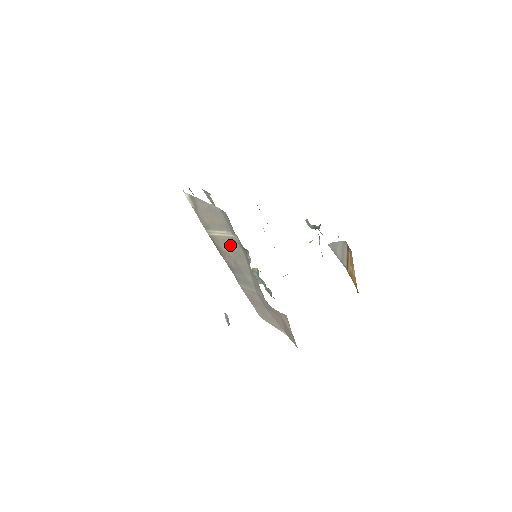
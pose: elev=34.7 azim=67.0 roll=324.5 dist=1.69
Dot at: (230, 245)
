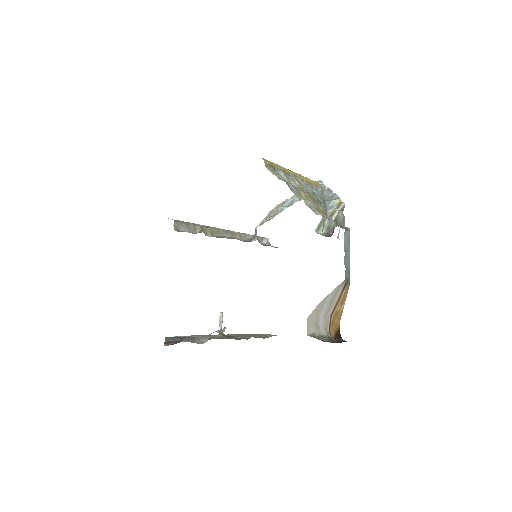
Dot at: occluded
